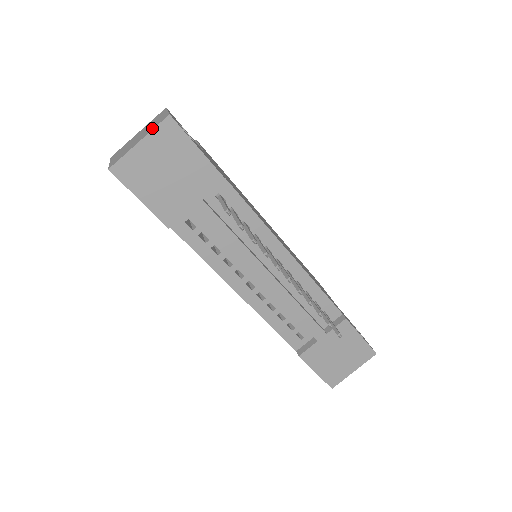
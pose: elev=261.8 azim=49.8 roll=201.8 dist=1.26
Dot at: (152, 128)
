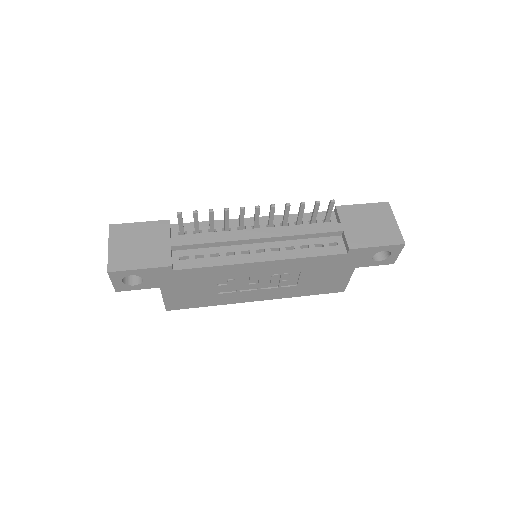
Dot at: (109, 239)
